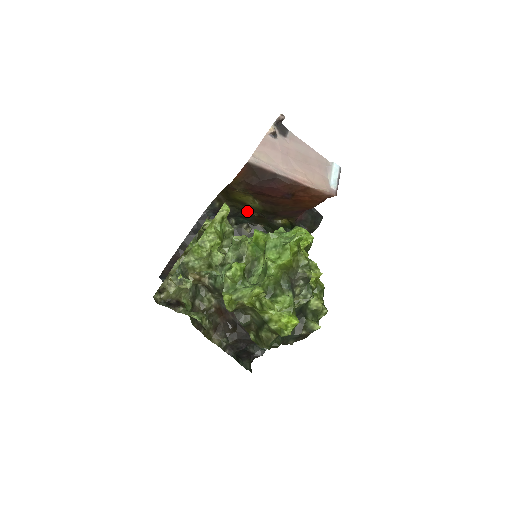
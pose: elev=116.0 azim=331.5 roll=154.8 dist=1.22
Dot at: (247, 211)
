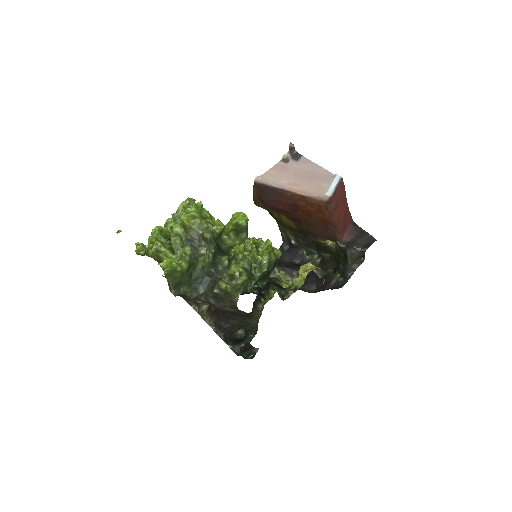
Dot at: (305, 238)
